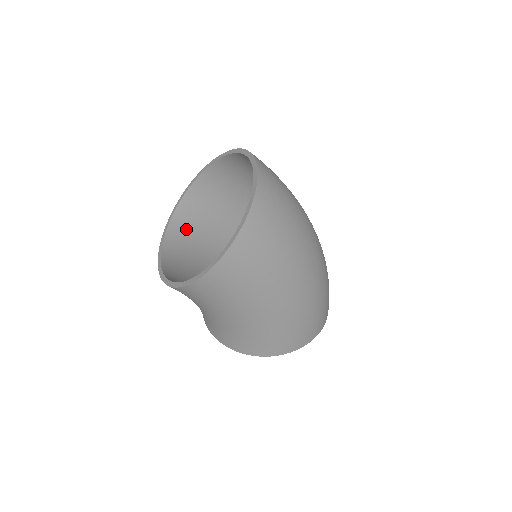
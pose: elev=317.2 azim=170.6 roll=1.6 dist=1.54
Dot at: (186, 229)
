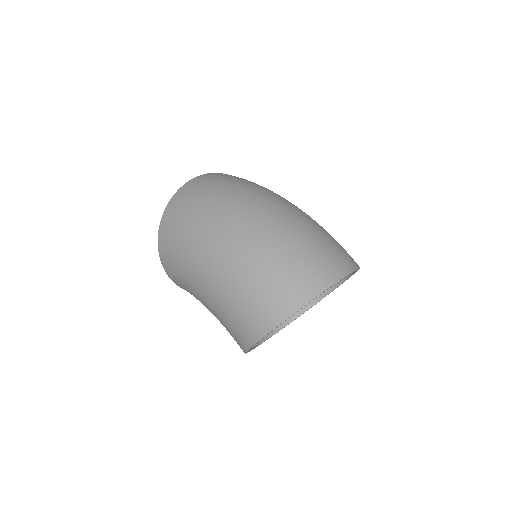
Dot at: occluded
